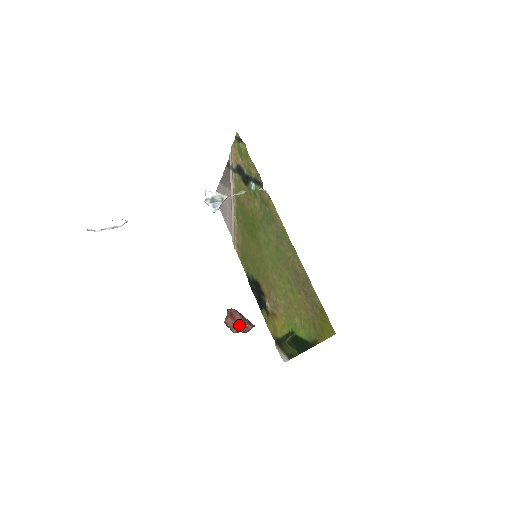
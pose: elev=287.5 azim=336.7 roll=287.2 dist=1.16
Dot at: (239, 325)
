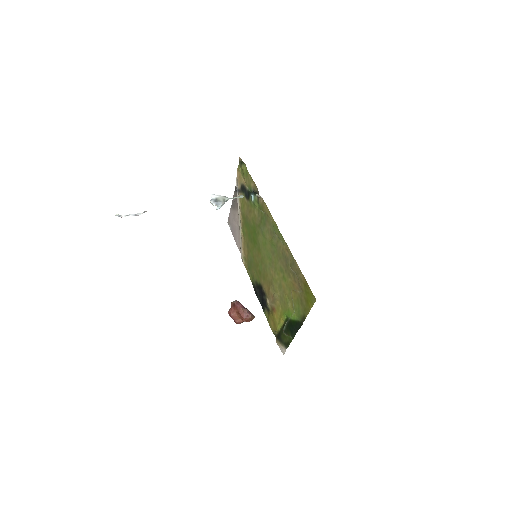
Dot at: (240, 313)
